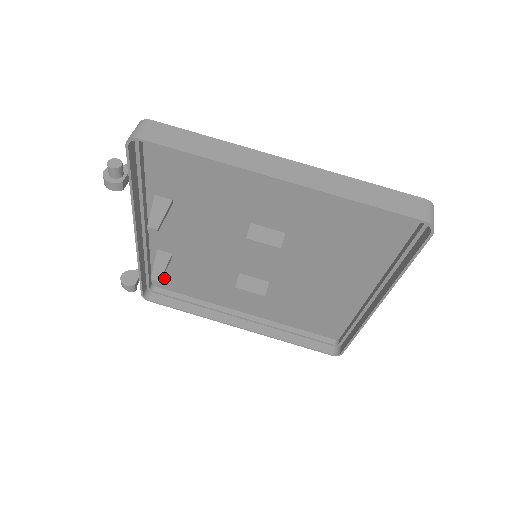
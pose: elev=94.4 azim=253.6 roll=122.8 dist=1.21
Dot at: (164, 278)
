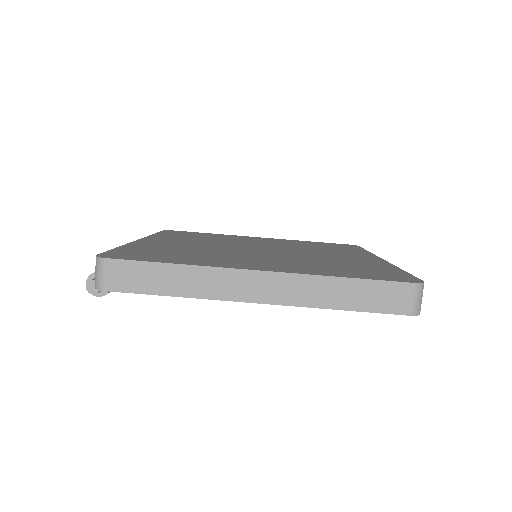
Dot at: occluded
